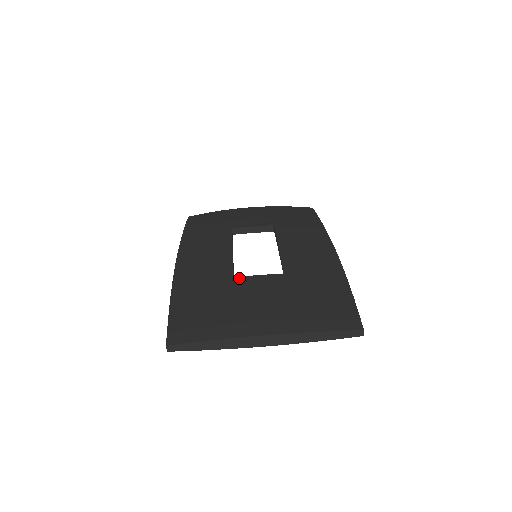
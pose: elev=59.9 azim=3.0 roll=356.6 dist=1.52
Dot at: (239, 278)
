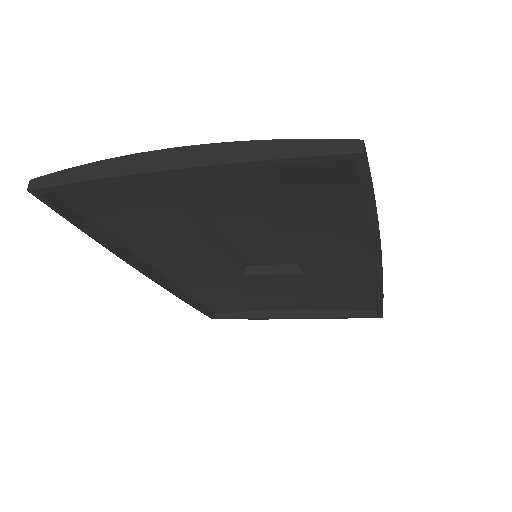
Dot at: (205, 219)
